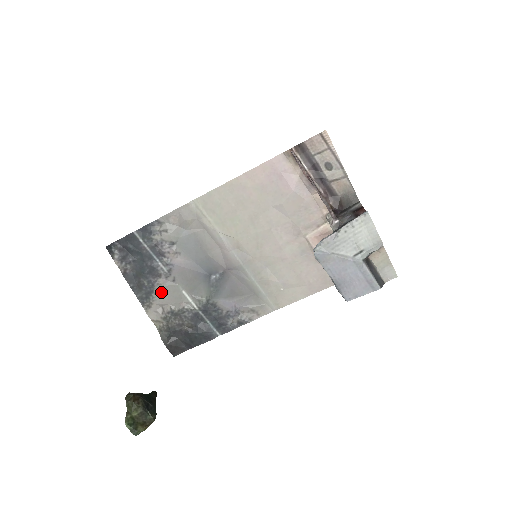
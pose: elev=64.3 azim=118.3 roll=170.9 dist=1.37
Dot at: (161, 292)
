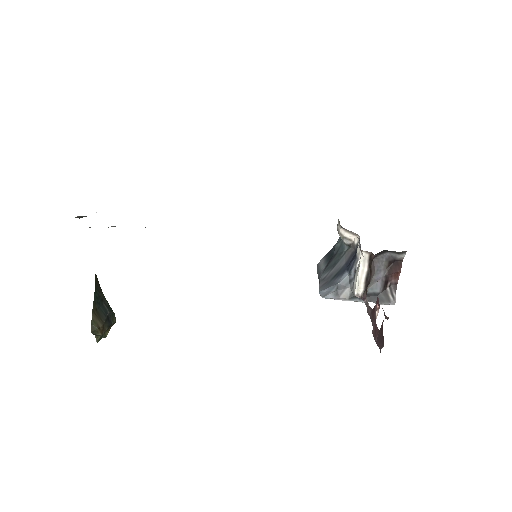
Dot at: occluded
